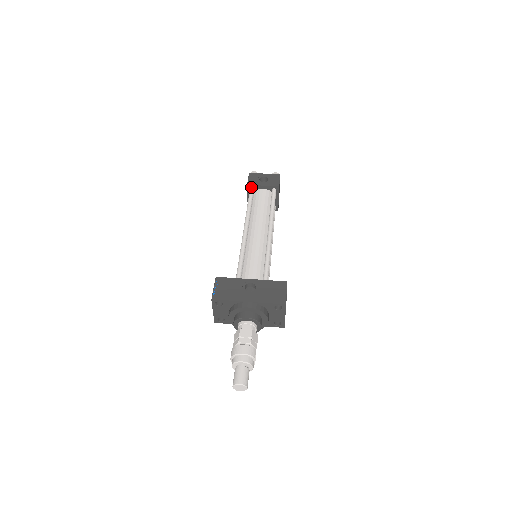
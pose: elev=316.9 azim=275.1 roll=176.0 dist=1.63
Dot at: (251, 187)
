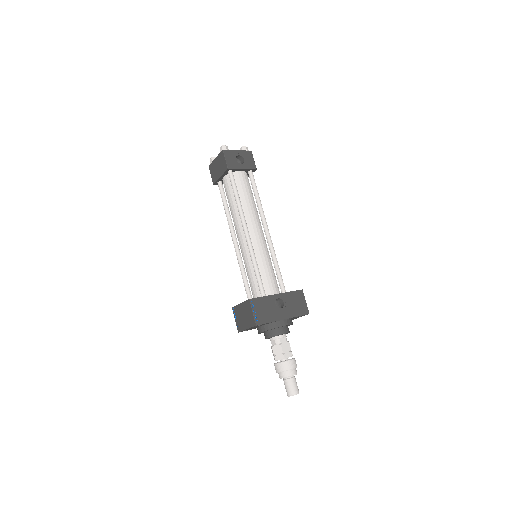
Dot at: (230, 170)
